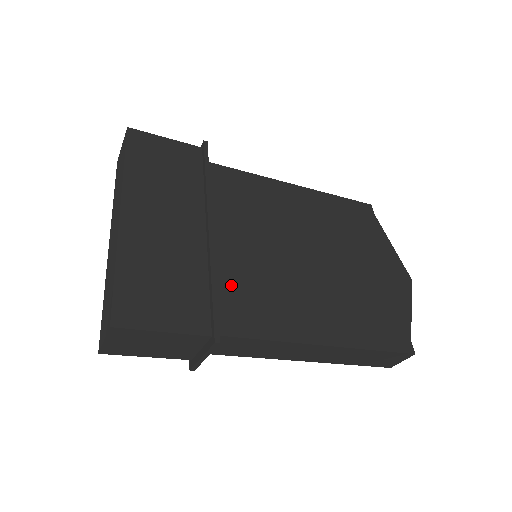
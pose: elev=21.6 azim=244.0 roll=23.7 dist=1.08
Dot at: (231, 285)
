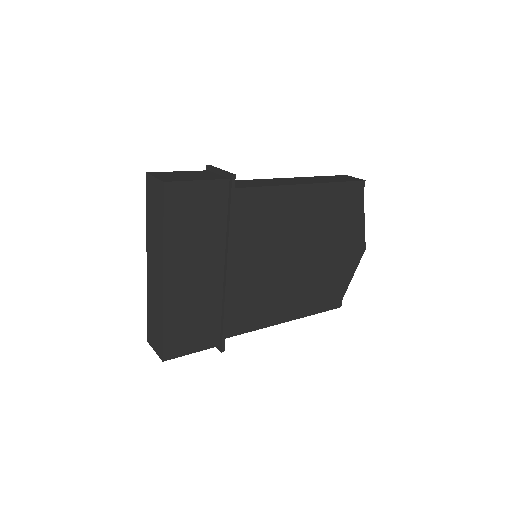
Dot at: (235, 303)
